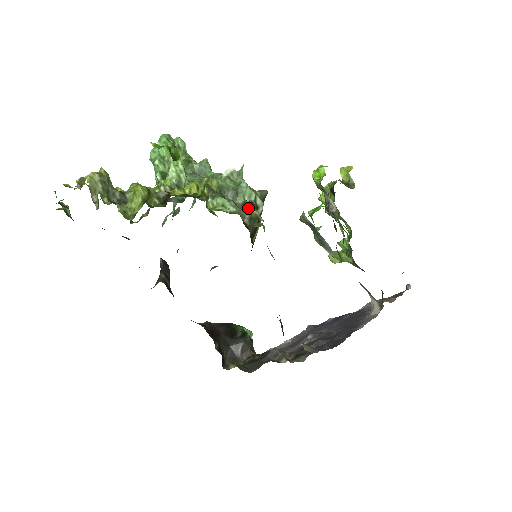
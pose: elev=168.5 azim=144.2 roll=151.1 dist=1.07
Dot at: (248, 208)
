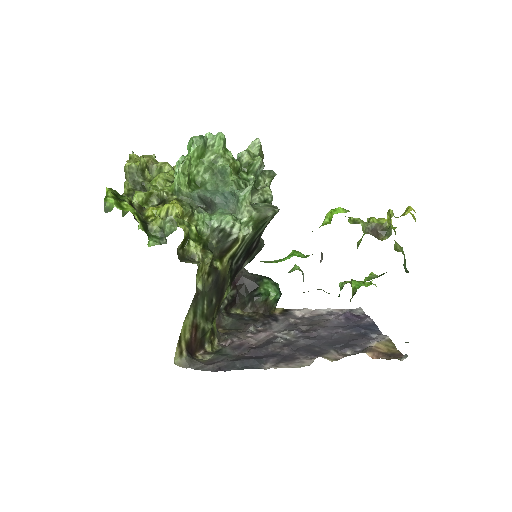
Dot at: (217, 234)
